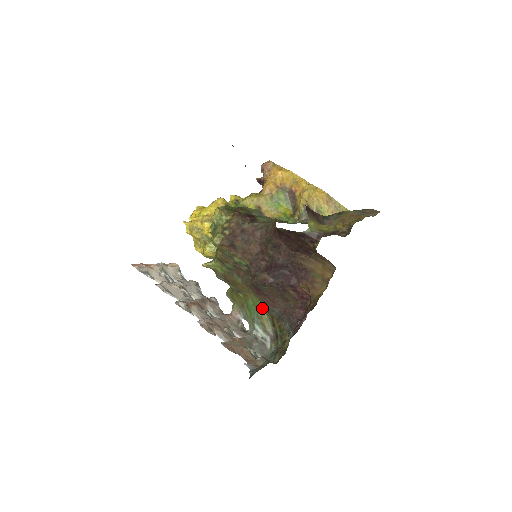
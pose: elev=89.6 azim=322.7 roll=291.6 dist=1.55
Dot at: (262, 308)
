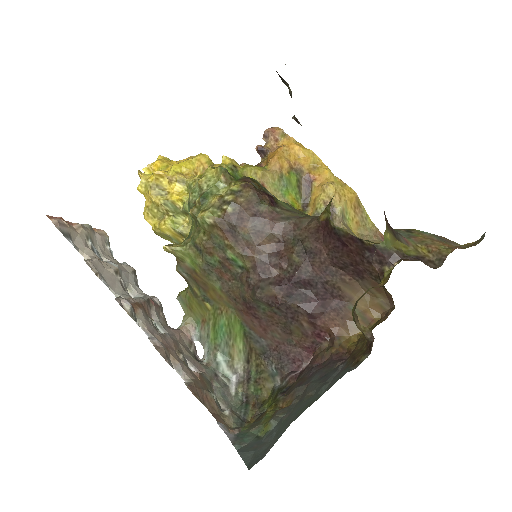
Dot at: (240, 333)
